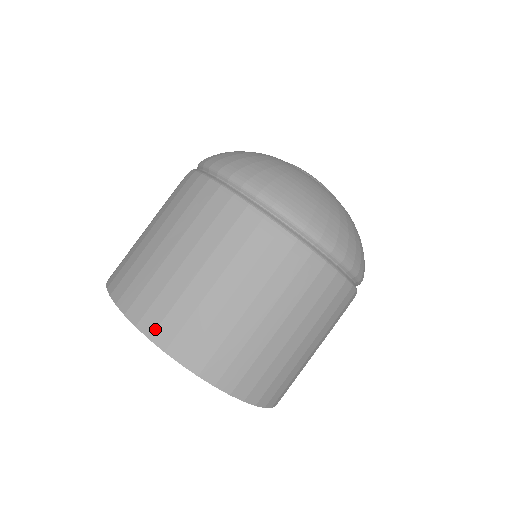
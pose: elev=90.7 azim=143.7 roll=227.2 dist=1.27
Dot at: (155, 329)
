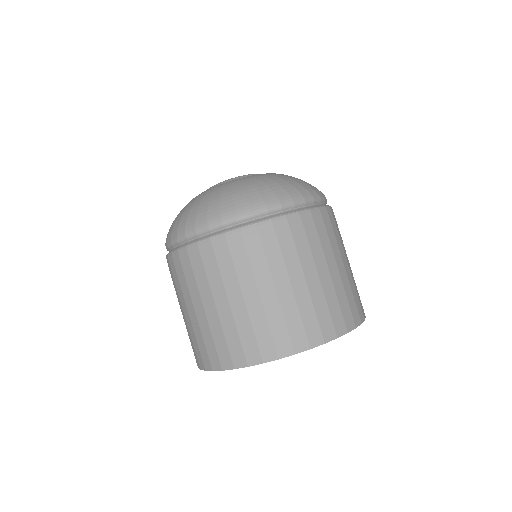
Dot at: (307, 340)
